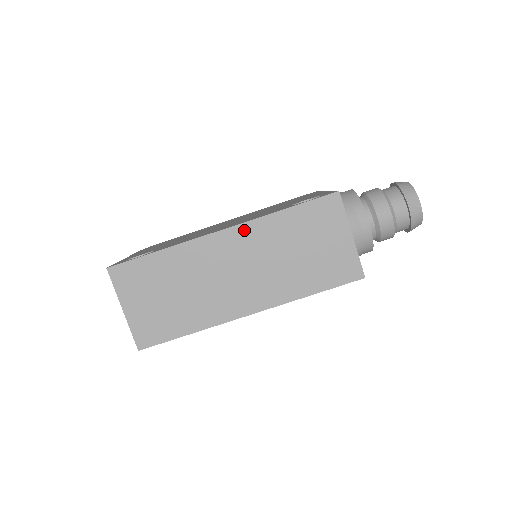
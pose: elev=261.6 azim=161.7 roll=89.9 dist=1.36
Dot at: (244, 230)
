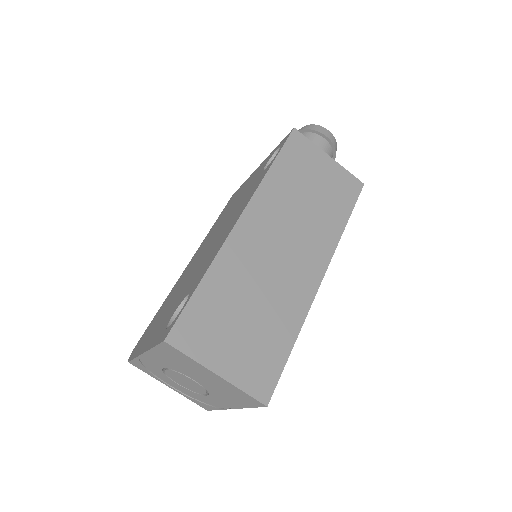
Dot at: (257, 204)
